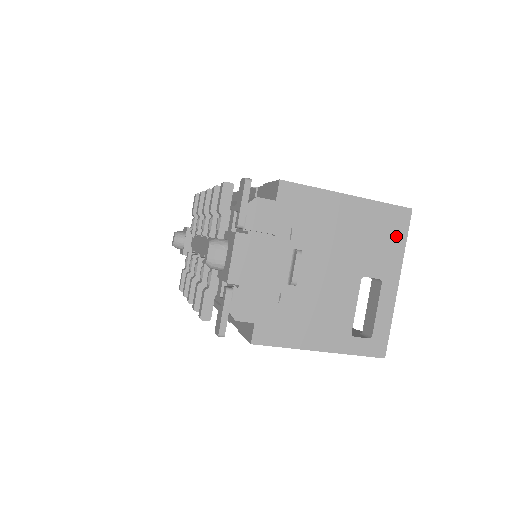
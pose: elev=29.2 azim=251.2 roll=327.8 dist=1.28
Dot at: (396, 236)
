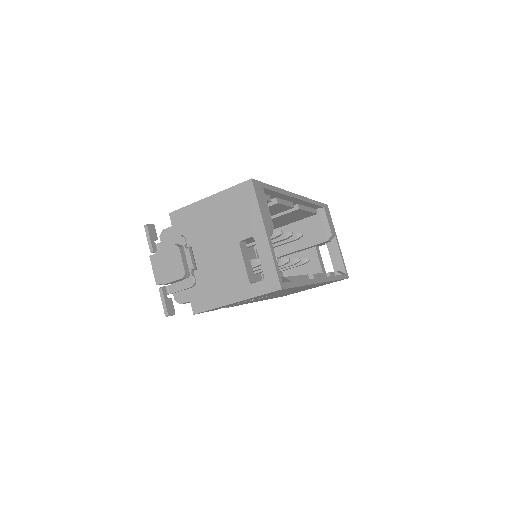
Dot at: (249, 203)
